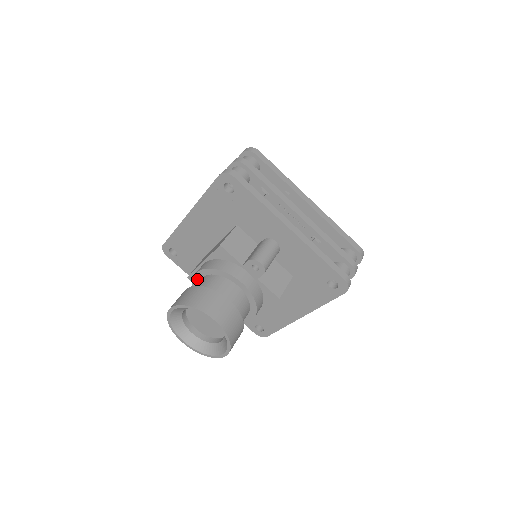
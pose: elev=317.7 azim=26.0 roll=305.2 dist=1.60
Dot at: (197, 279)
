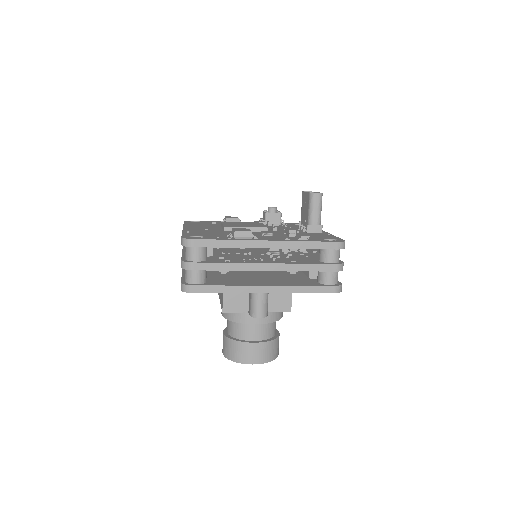
Dot at: occluded
